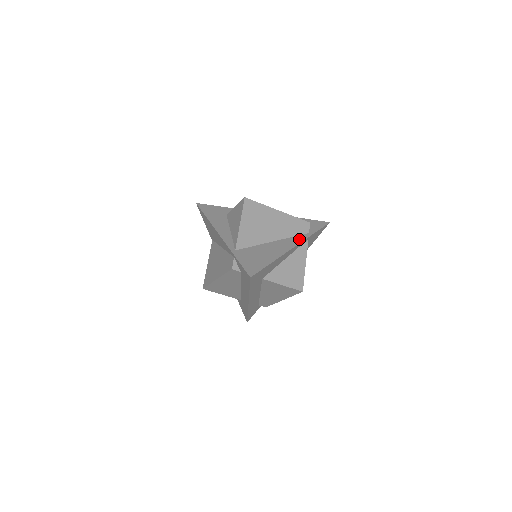
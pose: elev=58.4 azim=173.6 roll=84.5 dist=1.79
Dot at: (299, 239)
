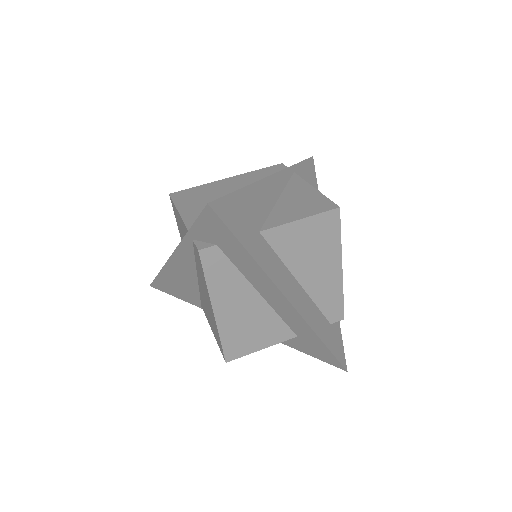
Dot at: occluded
